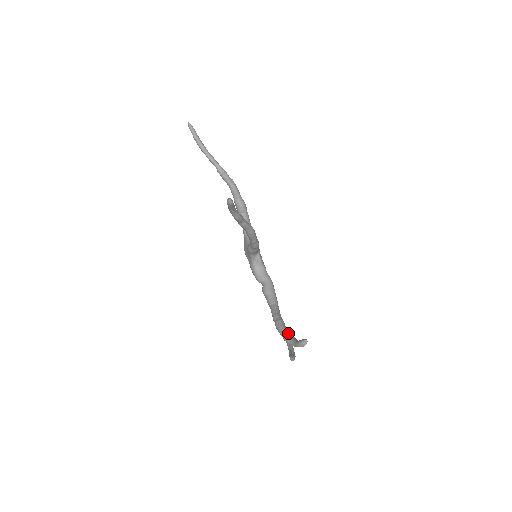
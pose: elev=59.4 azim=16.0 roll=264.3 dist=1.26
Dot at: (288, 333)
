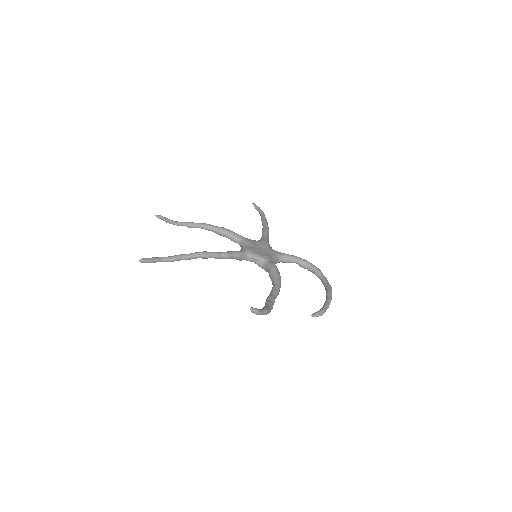
Dot at: (264, 306)
